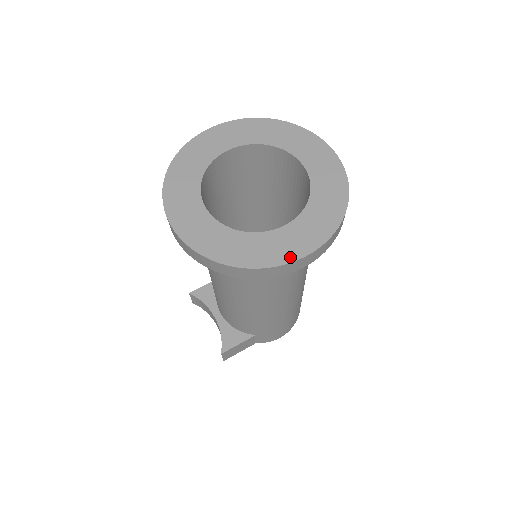
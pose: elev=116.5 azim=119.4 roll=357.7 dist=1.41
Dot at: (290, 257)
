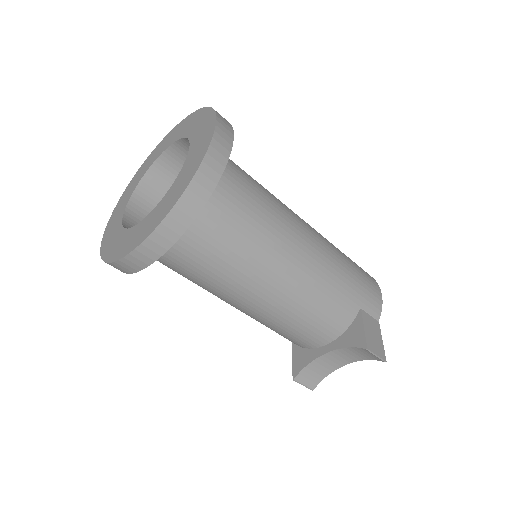
Dot at: (209, 137)
